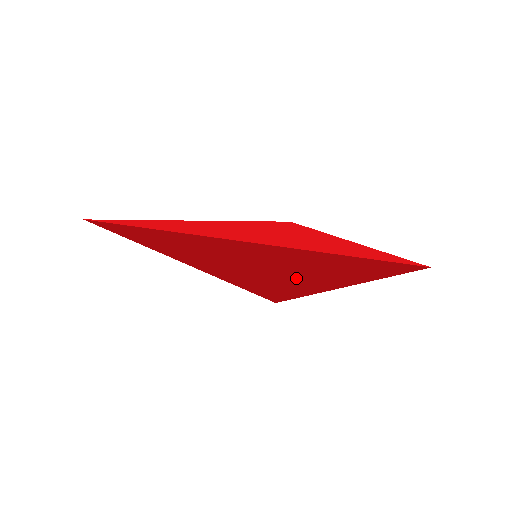
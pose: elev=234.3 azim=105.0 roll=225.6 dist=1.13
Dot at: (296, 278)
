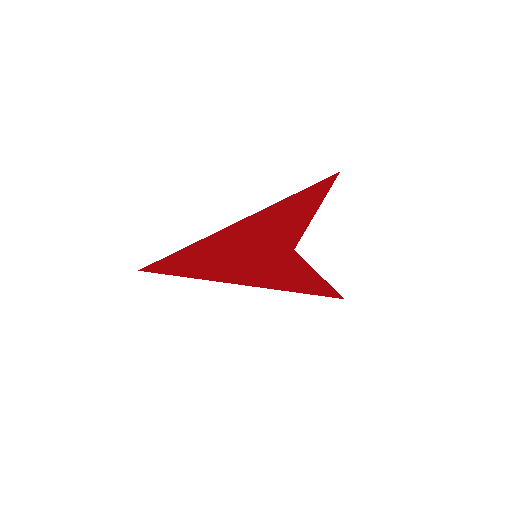
Dot at: (276, 239)
